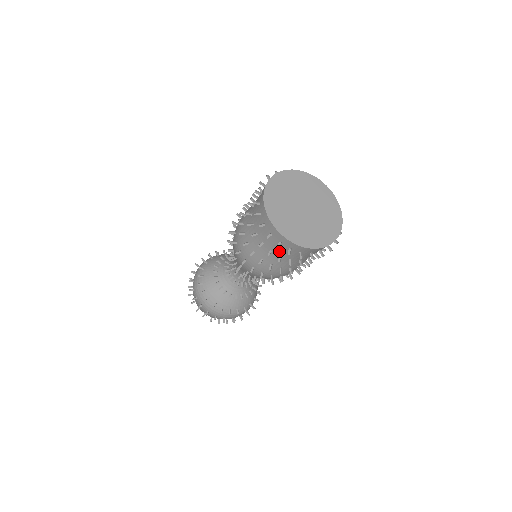
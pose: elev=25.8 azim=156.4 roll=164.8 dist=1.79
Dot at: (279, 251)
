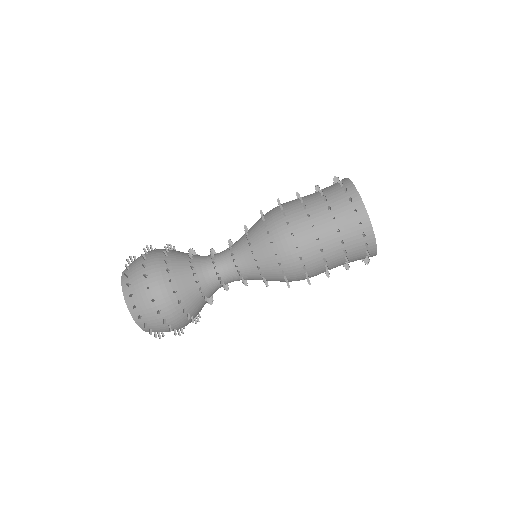
Dot at: (337, 213)
